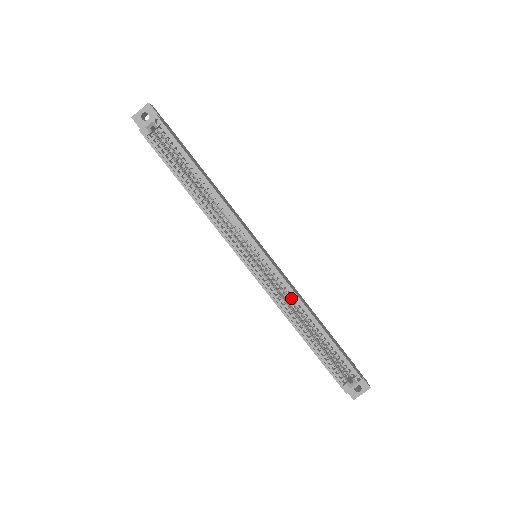
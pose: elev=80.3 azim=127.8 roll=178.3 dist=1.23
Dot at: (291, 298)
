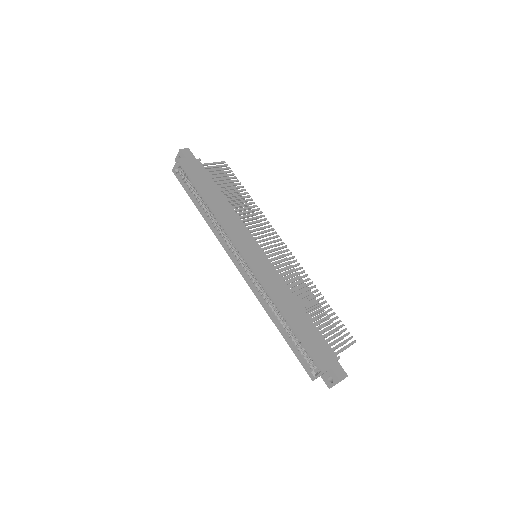
Dot at: (266, 293)
